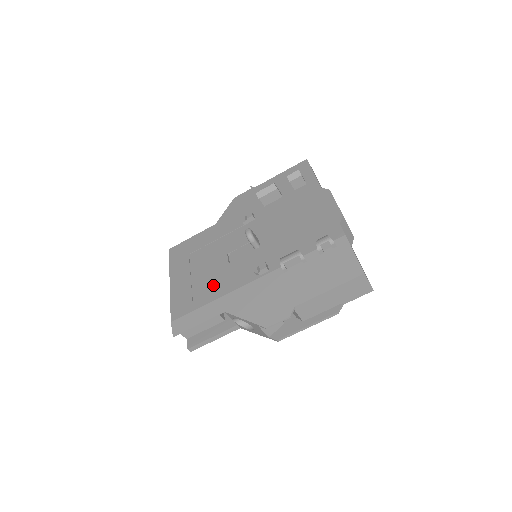
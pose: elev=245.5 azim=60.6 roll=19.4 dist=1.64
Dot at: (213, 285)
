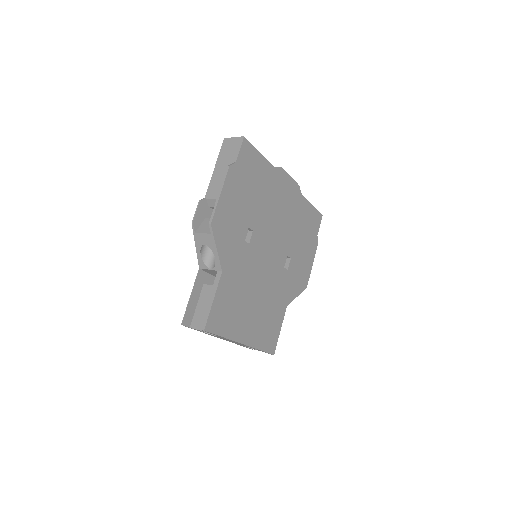
Dot at: occluded
